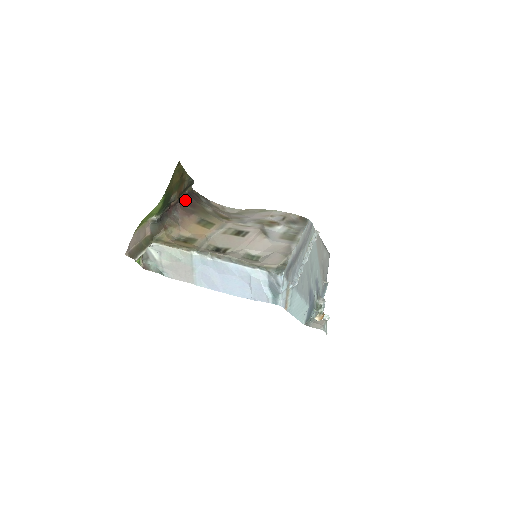
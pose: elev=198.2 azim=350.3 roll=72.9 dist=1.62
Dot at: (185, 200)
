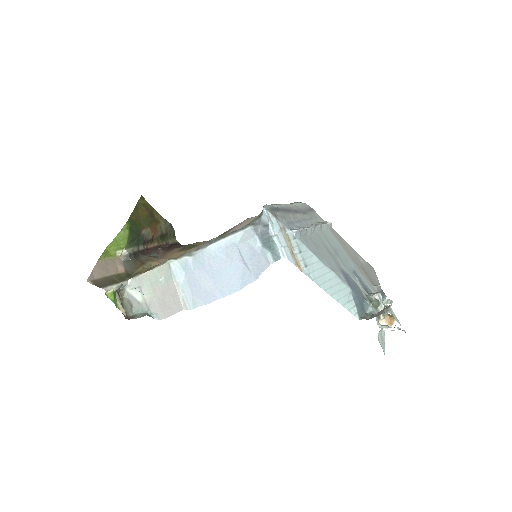
Dot at: (168, 247)
